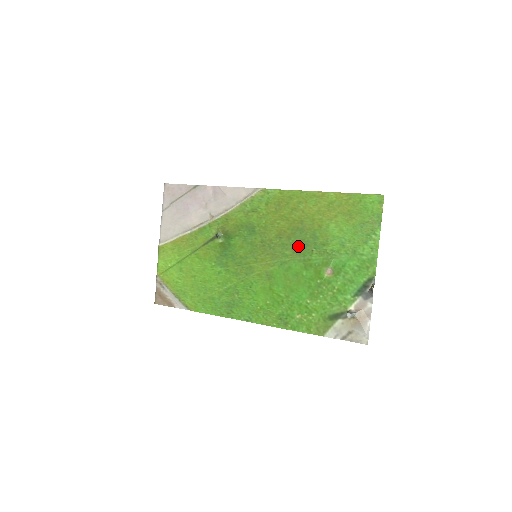
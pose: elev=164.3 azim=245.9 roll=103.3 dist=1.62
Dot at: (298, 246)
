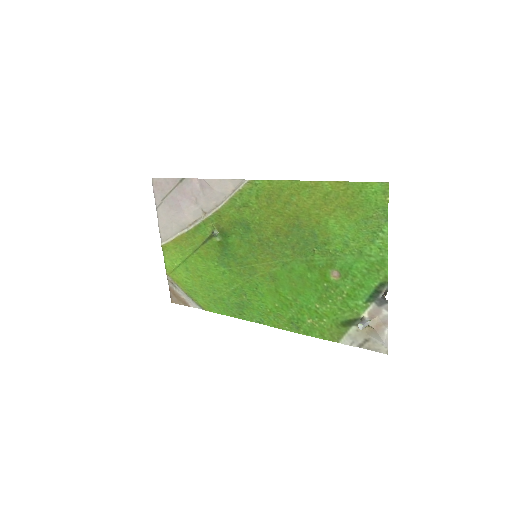
Dot at: (298, 245)
